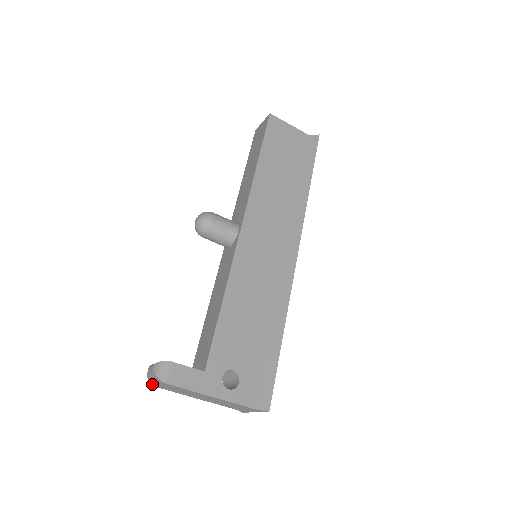
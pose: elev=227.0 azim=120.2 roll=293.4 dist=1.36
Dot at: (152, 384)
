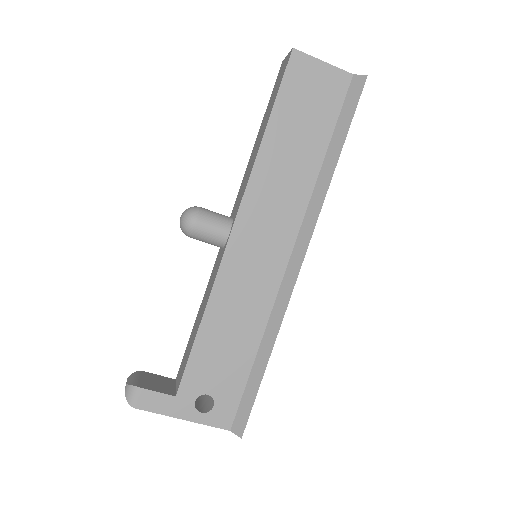
Dot at: occluded
